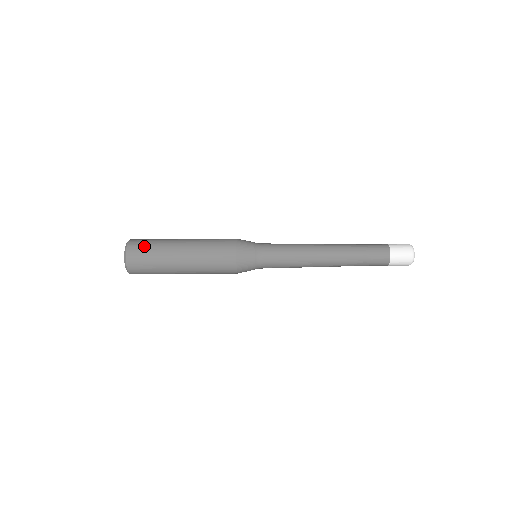
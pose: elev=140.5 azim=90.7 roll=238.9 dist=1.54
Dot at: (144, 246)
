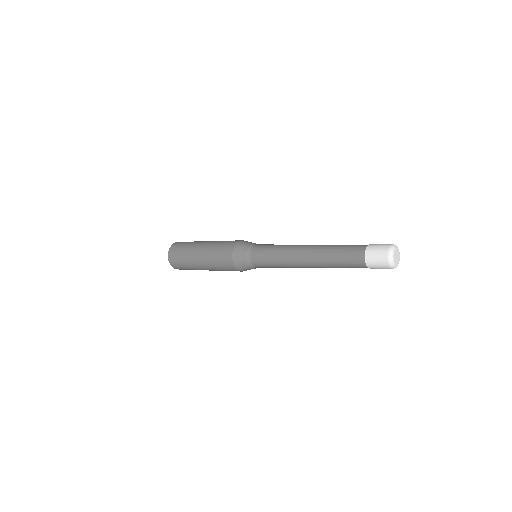
Dot at: (181, 245)
